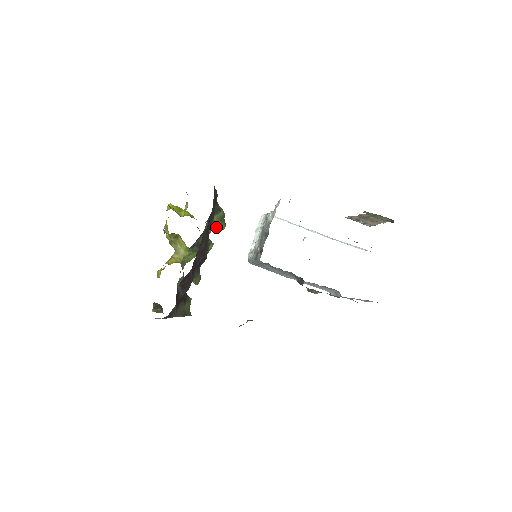
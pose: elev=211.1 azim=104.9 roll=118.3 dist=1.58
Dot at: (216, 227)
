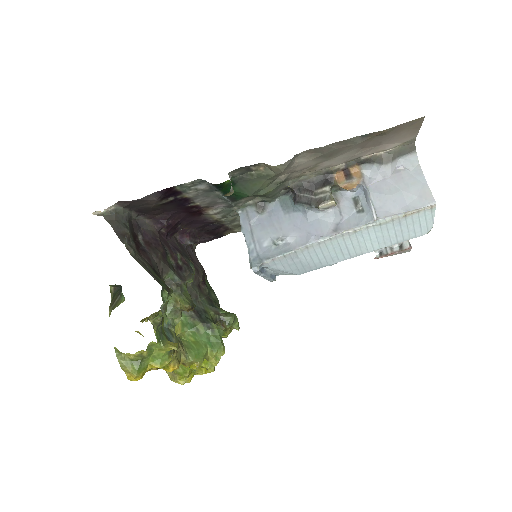
Dot at: (222, 314)
